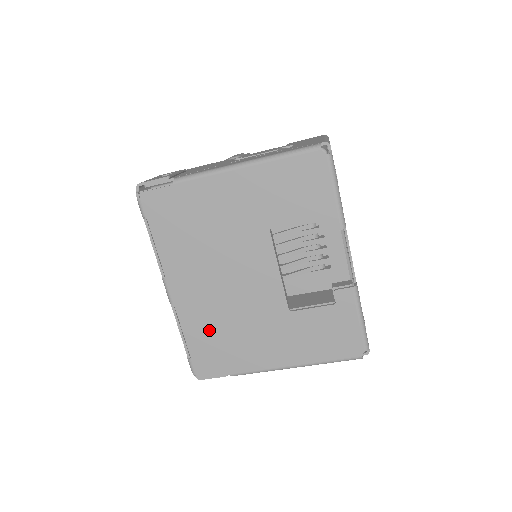
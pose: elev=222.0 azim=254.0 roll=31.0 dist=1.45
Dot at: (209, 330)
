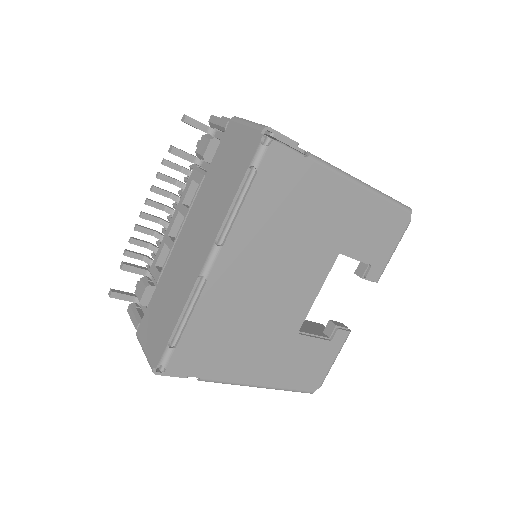
Dot at: (220, 323)
